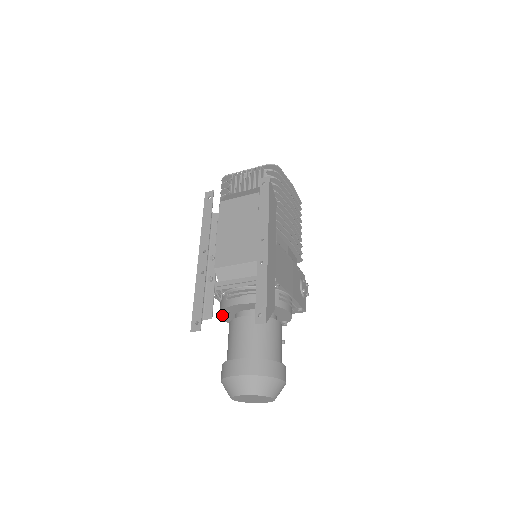
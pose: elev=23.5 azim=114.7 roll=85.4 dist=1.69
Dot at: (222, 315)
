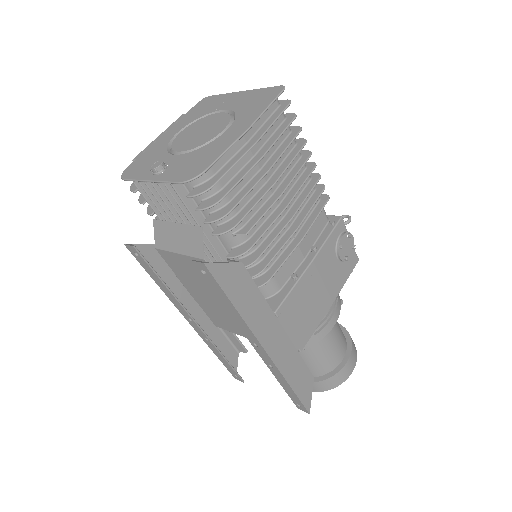
Dot at: occluded
